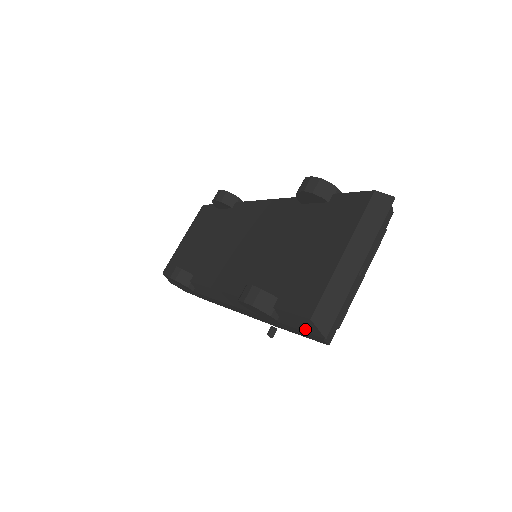
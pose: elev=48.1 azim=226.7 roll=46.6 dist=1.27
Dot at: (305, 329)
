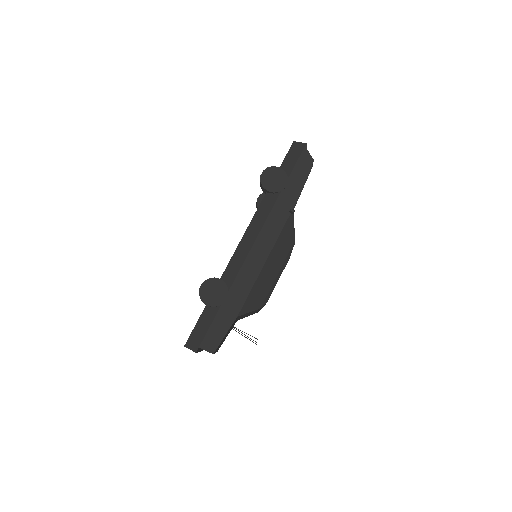
Dot at: (297, 155)
